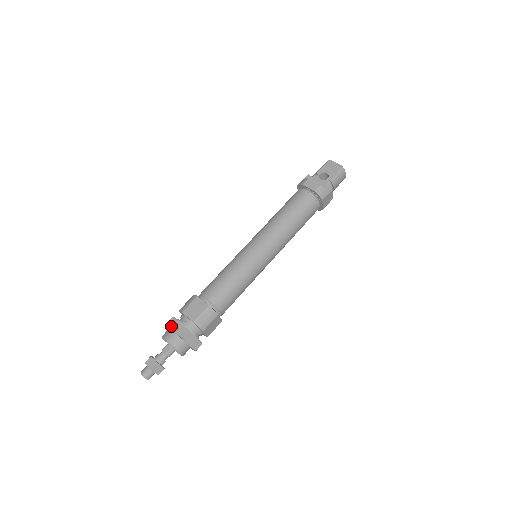
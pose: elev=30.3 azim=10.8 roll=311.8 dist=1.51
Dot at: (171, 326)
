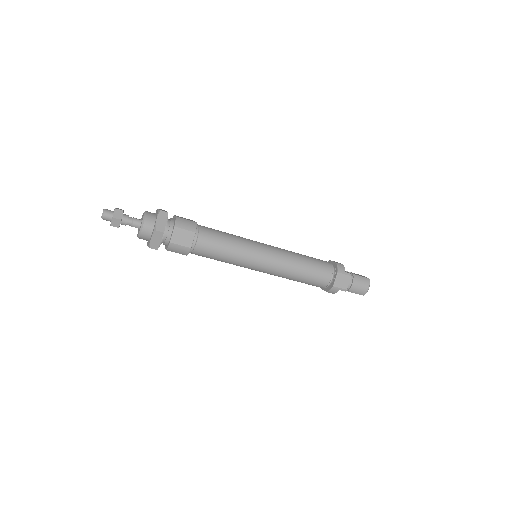
Dot at: occluded
